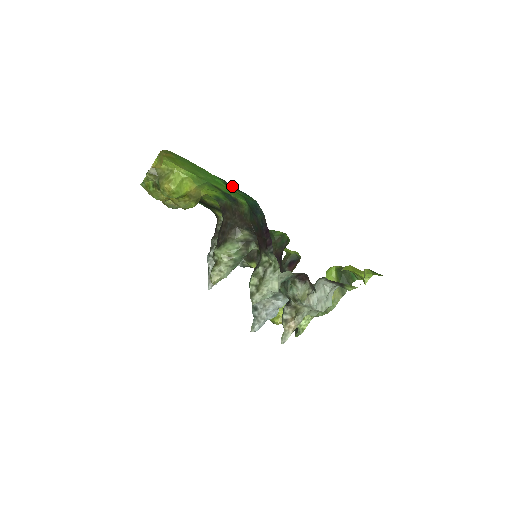
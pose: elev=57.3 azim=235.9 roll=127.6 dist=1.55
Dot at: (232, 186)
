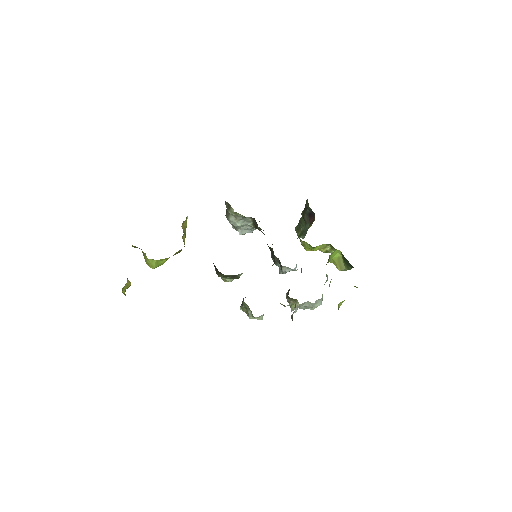
Dot at: occluded
